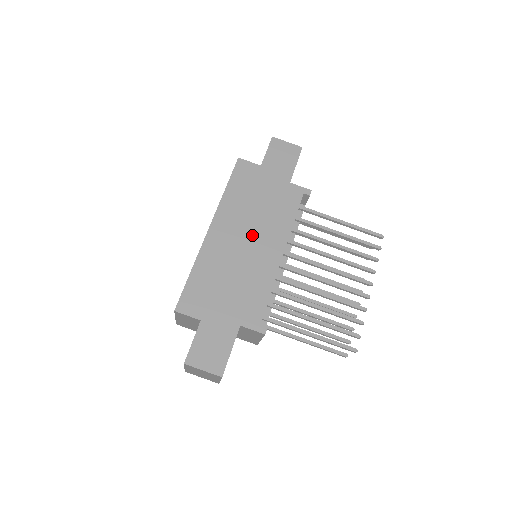
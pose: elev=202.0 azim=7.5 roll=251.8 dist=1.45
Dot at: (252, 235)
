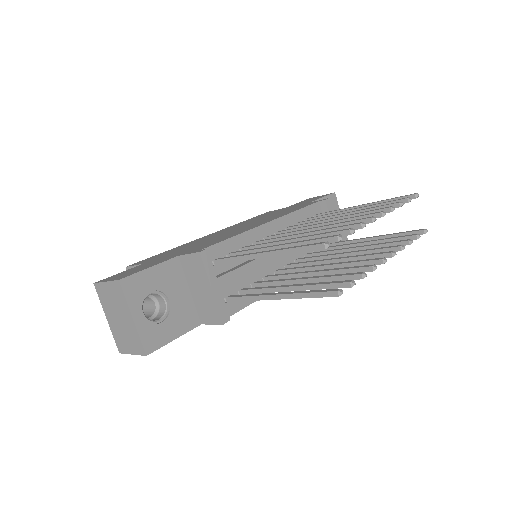
Dot at: occluded
